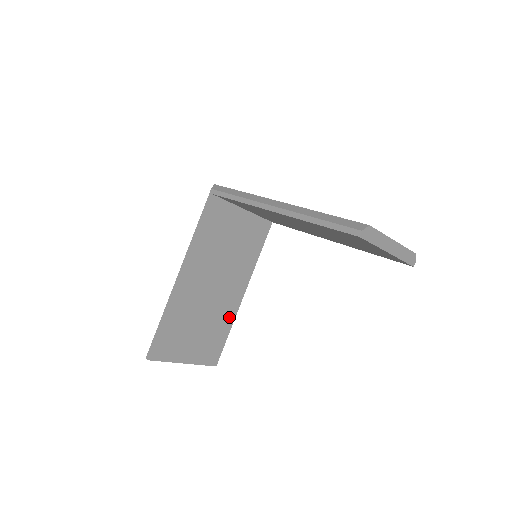
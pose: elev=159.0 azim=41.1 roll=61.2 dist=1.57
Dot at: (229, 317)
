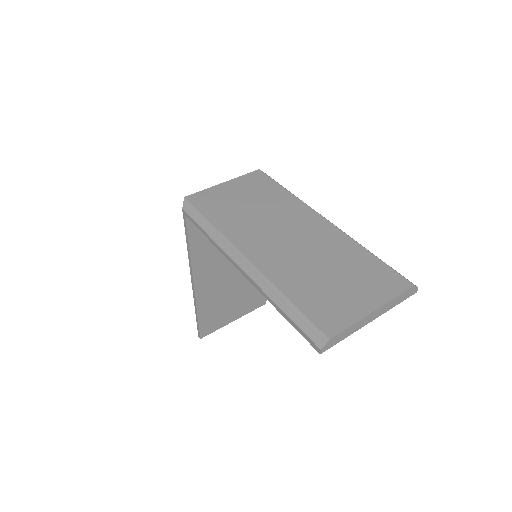
Dot at: occluded
